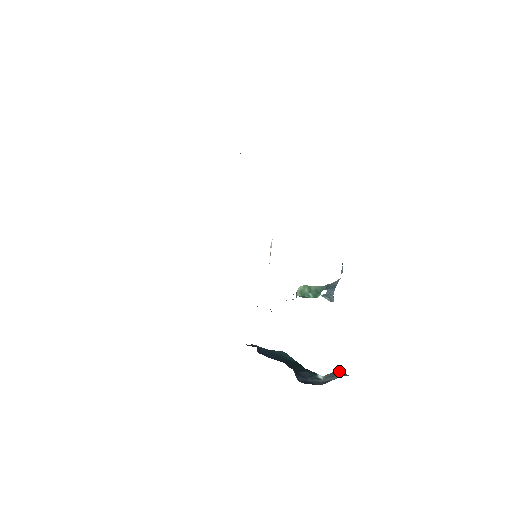
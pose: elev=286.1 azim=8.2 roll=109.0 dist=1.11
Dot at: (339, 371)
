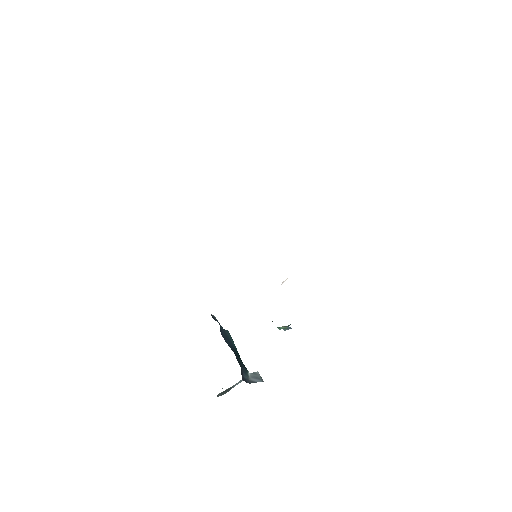
Dot at: (259, 374)
